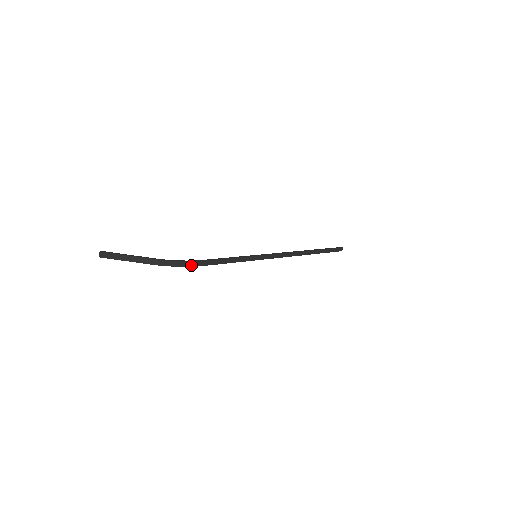
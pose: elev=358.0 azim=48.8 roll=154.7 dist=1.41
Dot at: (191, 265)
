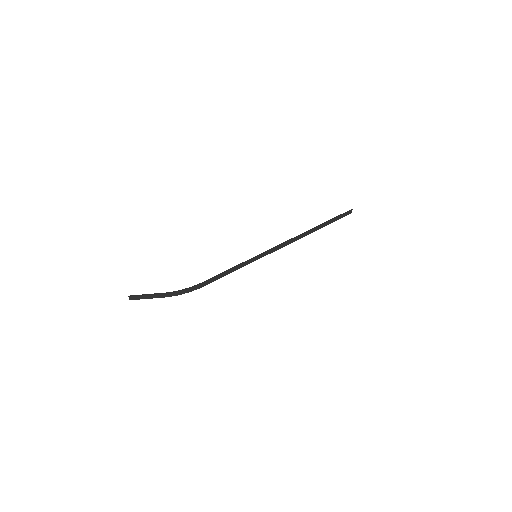
Dot at: (195, 289)
